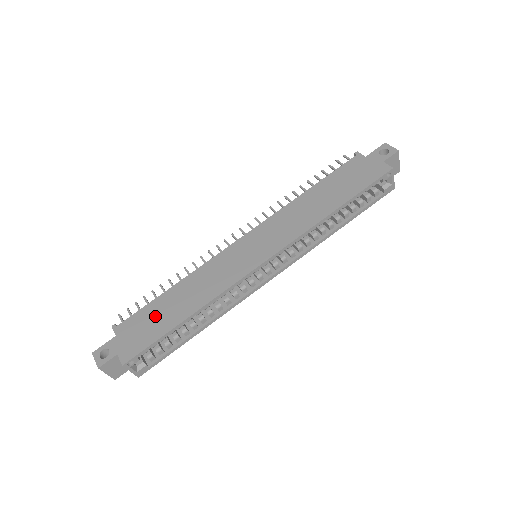
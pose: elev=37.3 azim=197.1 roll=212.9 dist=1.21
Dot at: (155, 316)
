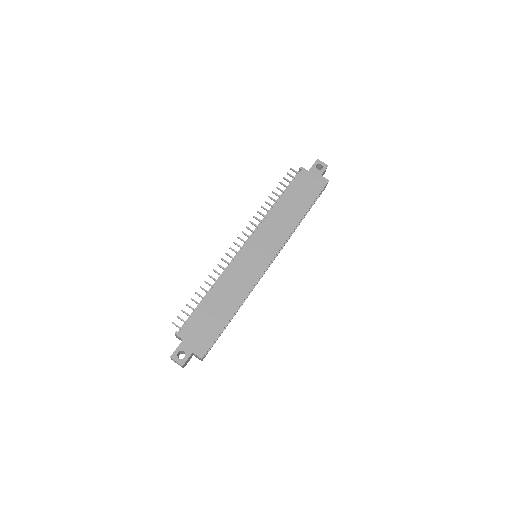
Dot at: (208, 318)
